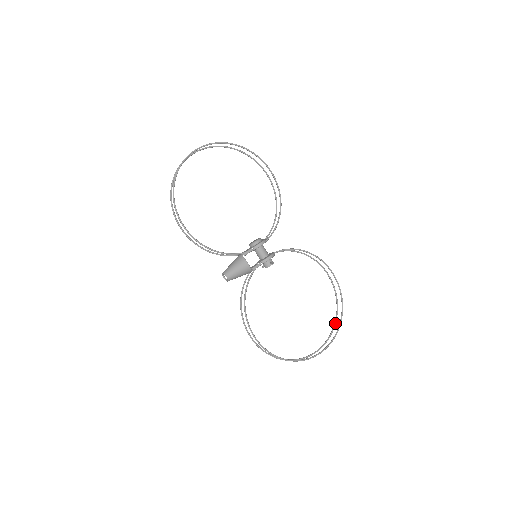
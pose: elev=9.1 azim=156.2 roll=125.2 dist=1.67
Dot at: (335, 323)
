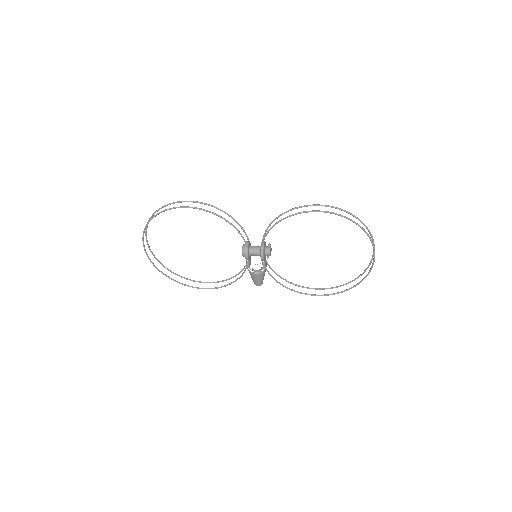
Dot at: (366, 228)
